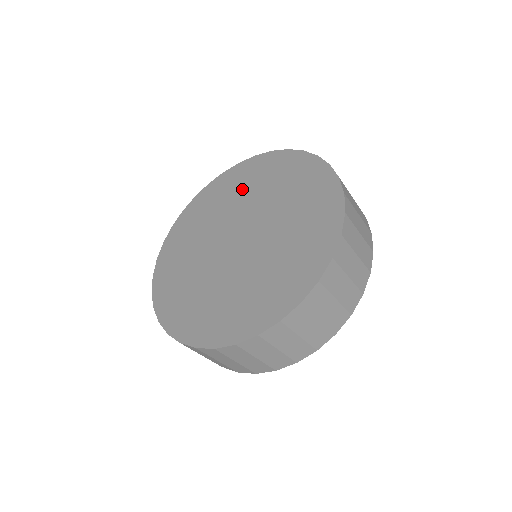
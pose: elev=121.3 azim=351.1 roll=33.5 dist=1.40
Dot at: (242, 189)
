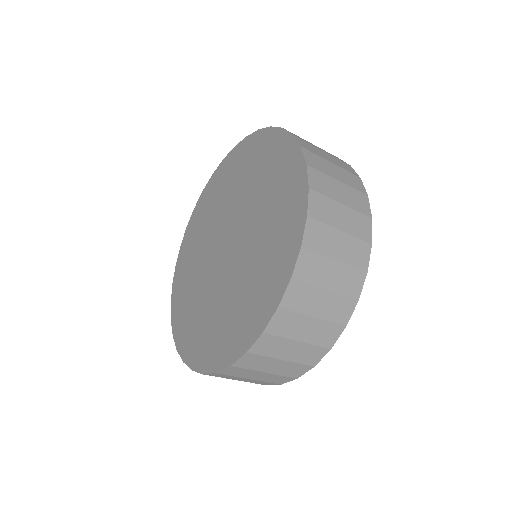
Dot at: (240, 177)
